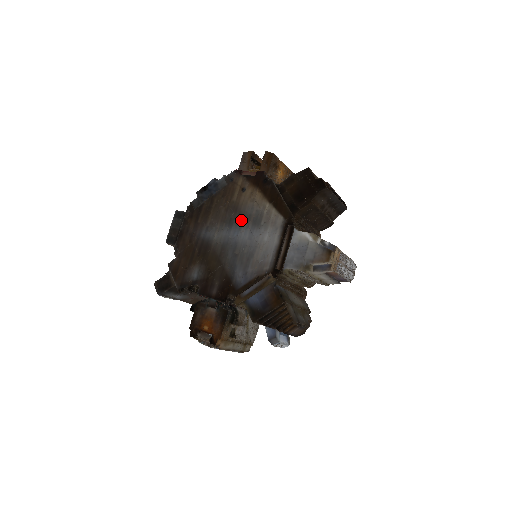
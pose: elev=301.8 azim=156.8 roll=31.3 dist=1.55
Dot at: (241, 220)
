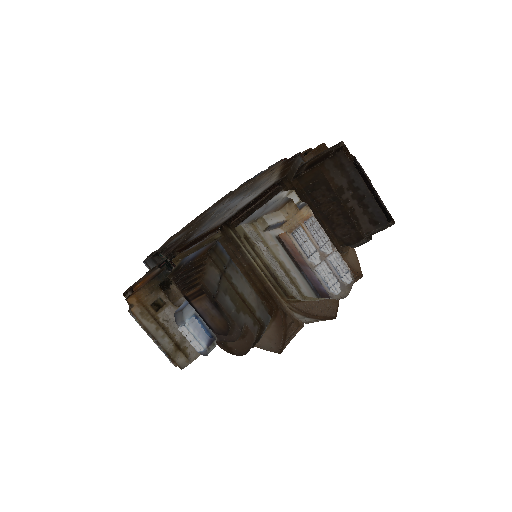
Dot at: (246, 191)
